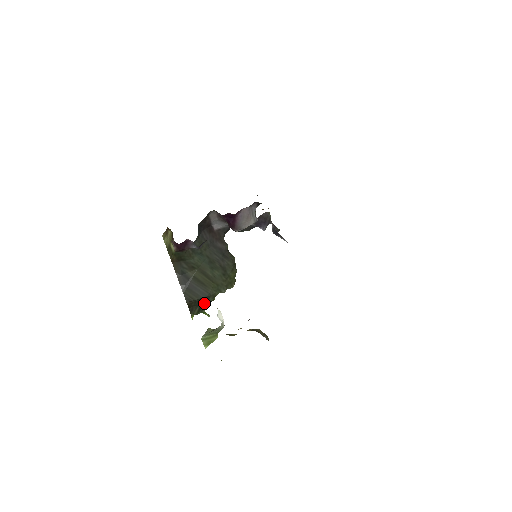
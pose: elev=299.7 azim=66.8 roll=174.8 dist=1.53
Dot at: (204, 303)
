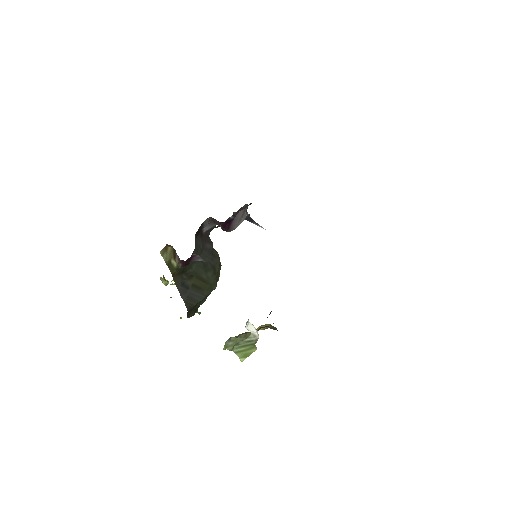
Dot at: (199, 305)
